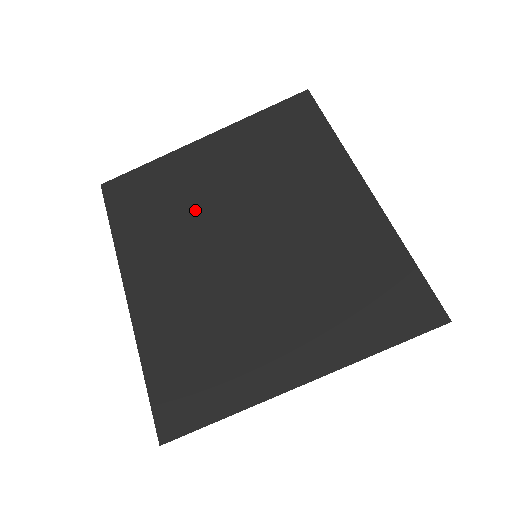
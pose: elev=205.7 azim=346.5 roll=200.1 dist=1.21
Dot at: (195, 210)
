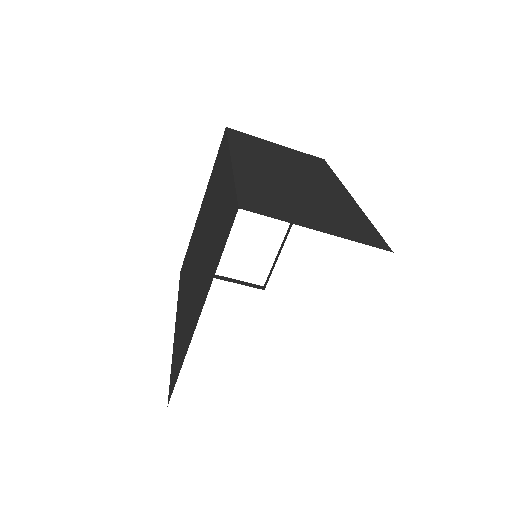
Dot at: occluded
